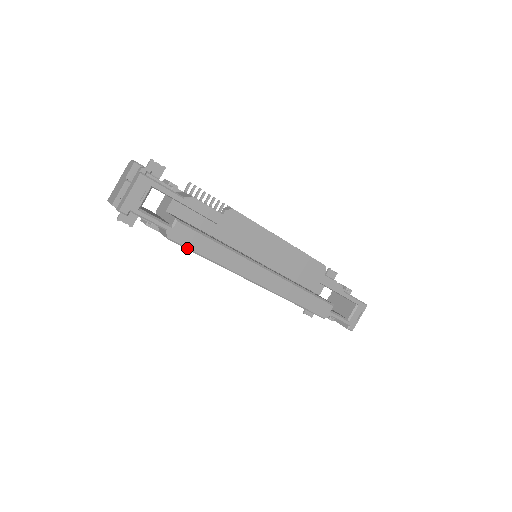
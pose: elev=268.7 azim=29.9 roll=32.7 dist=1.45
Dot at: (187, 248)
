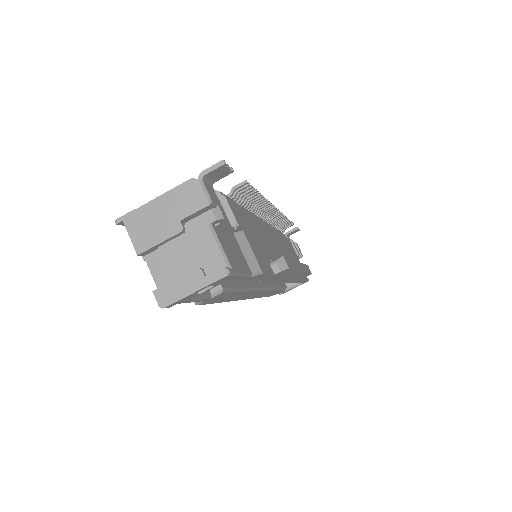
Dot at: (208, 303)
